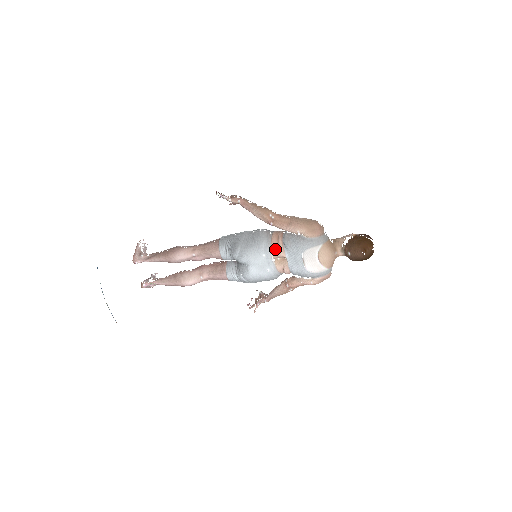
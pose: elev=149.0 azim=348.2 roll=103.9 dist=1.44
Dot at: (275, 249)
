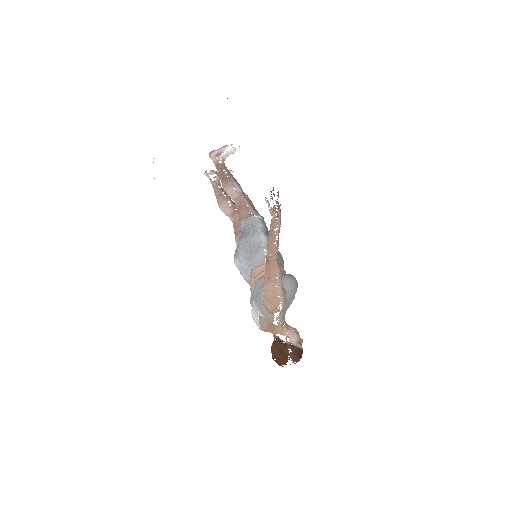
Dot at: (253, 274)
